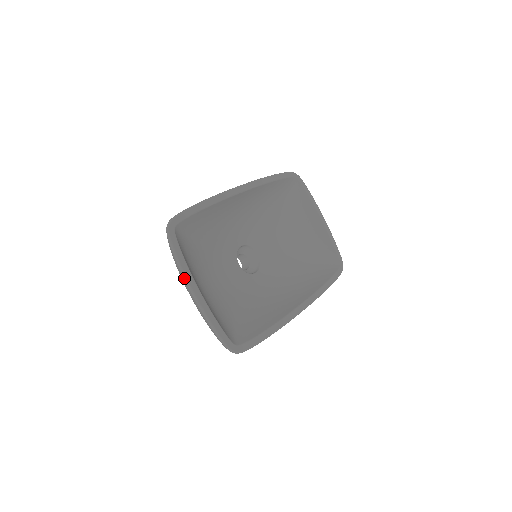
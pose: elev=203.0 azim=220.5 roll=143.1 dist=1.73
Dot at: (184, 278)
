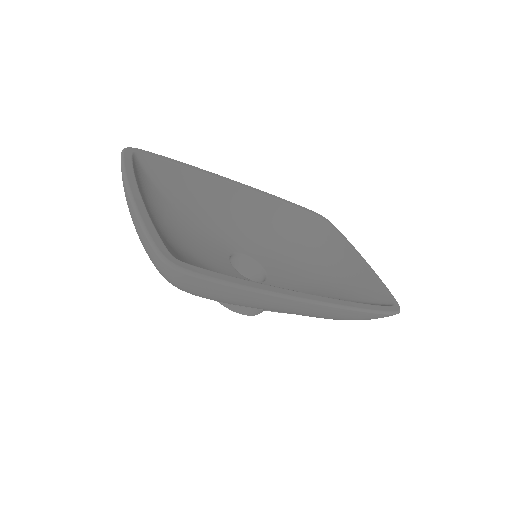
Dot at: (124, 179)
